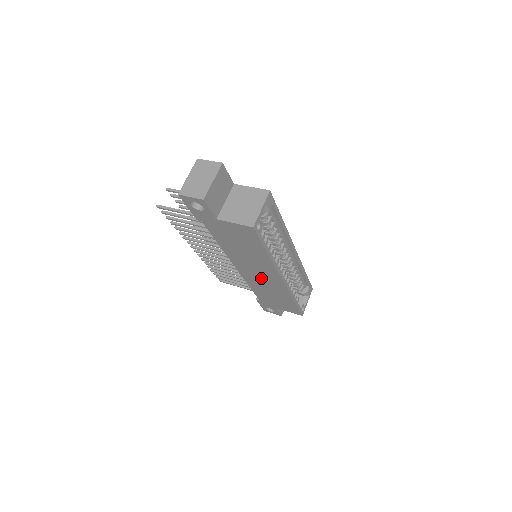
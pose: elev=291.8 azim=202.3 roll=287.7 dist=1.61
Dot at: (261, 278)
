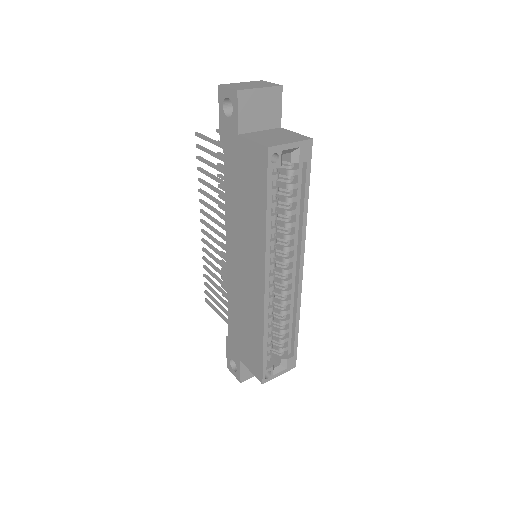
Dot at: (244, 280)
